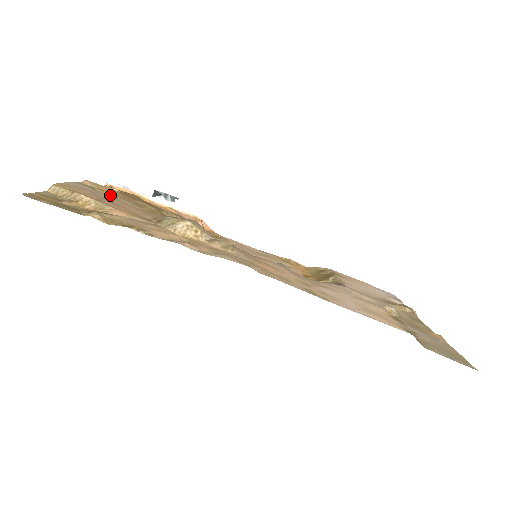
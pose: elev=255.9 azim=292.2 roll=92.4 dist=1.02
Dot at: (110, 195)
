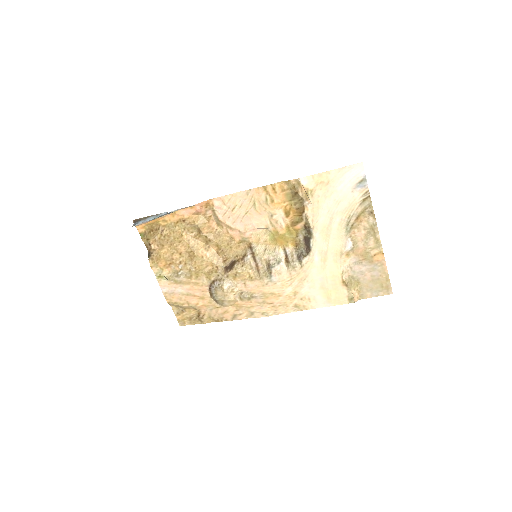
Dot at: (169, 268)
